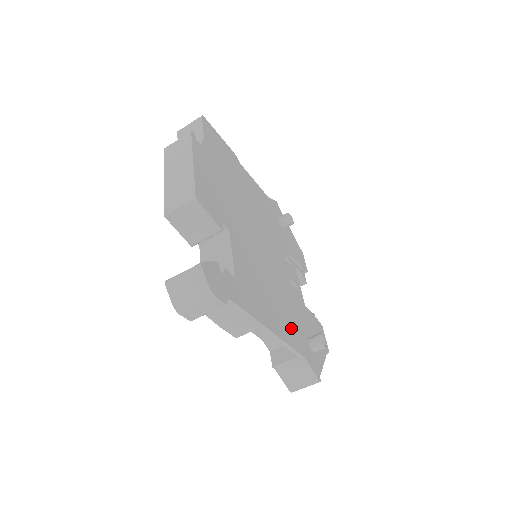
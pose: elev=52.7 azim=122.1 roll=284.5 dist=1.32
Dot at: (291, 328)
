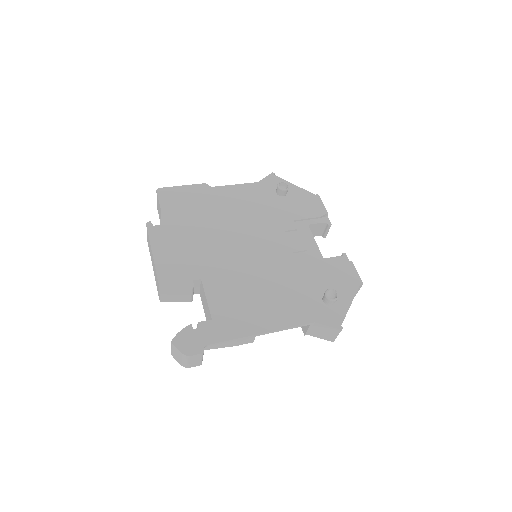
Dot at: (294, 307)
